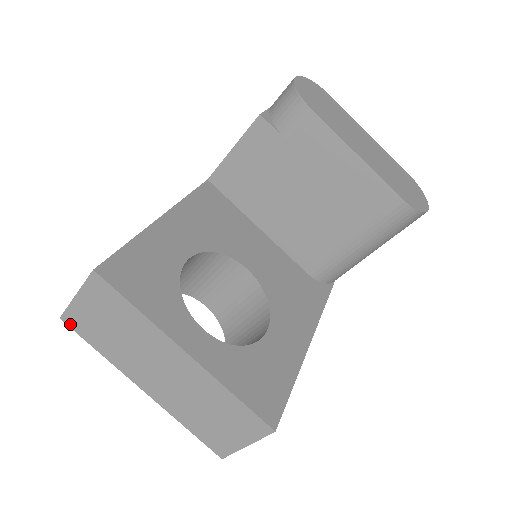
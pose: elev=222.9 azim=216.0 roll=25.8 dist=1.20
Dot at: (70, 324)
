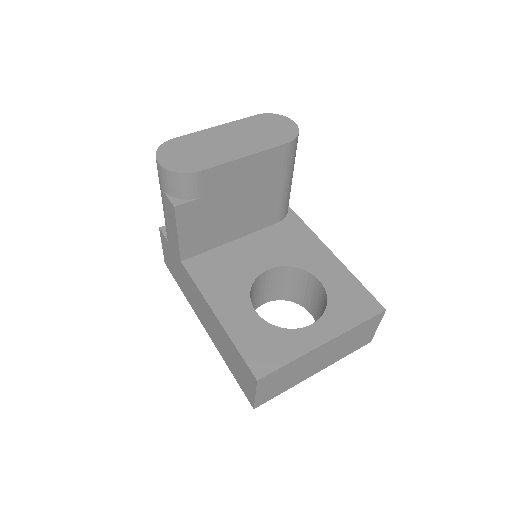
Dot at: (261, 404)
